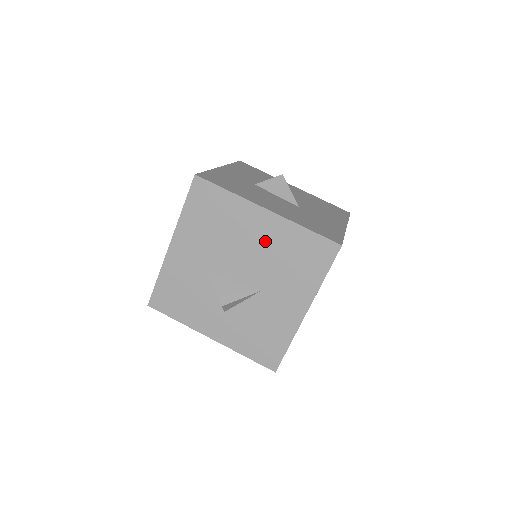
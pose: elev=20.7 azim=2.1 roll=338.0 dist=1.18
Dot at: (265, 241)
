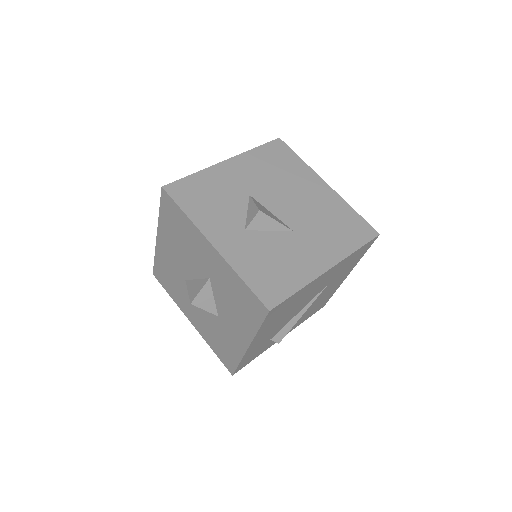
Dot at: (316, 200)
